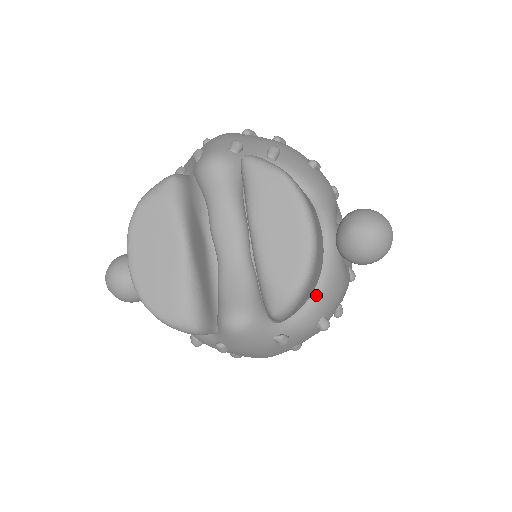
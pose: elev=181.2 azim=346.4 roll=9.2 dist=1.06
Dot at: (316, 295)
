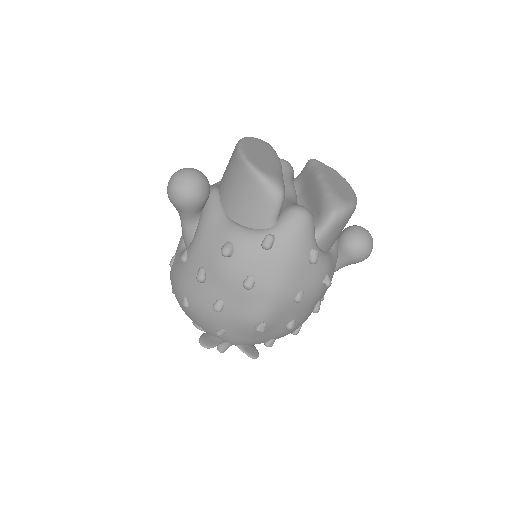
Dot at: (330, 254)
